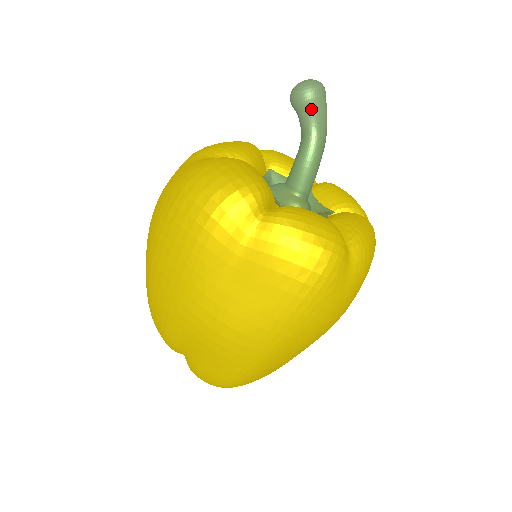
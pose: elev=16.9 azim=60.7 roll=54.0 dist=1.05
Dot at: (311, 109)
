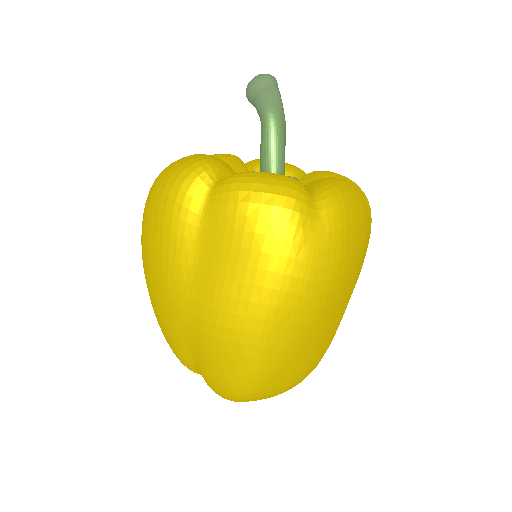
Dot at: (262, 95)
